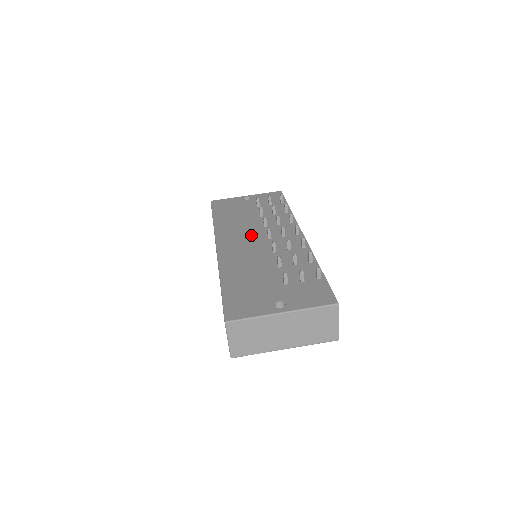
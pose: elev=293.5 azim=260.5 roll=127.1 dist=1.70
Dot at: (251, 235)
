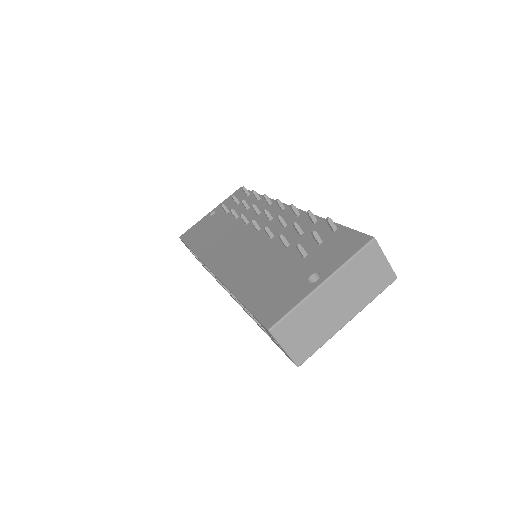
Dot at: (238, 239)
